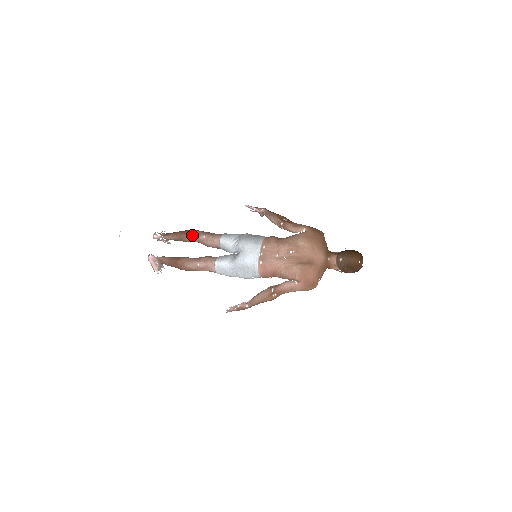
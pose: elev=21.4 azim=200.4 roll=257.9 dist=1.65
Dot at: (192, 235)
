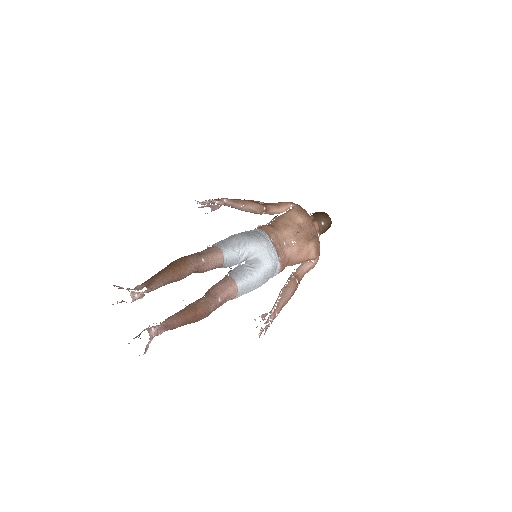
Dot at: (191, 265)
